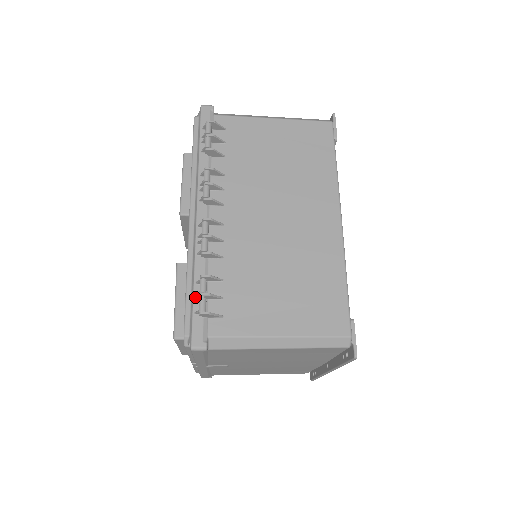
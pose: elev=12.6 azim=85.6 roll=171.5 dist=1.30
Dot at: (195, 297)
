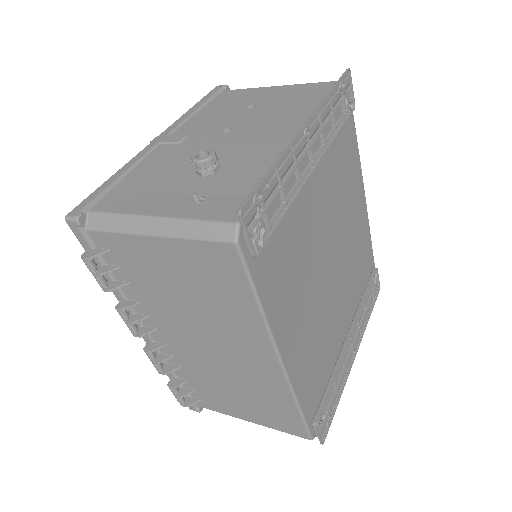
Dot at: occluded
